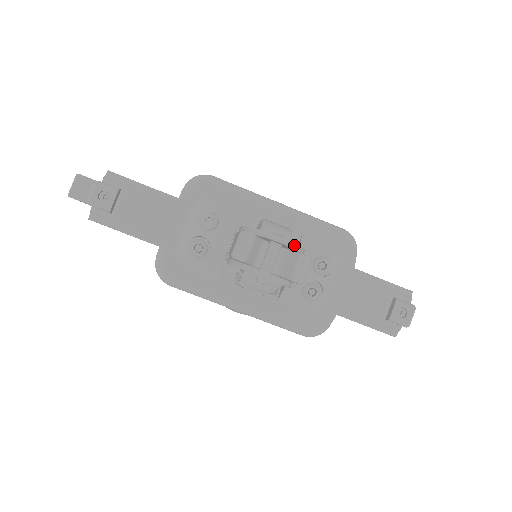
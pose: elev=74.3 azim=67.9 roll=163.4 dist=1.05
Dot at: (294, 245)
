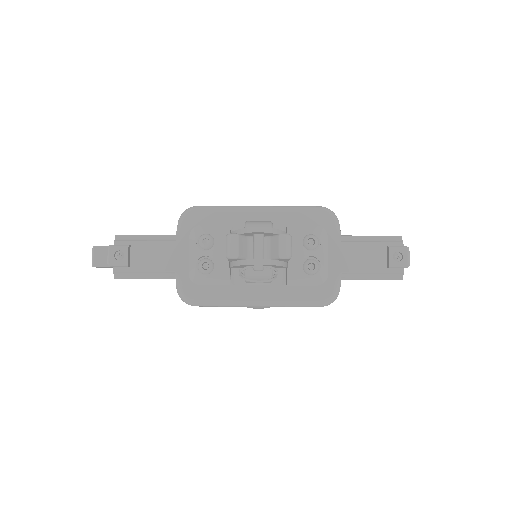
Dot at: (272, 230)
